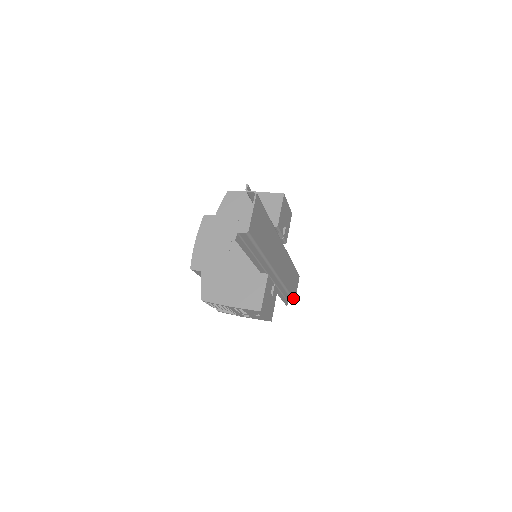
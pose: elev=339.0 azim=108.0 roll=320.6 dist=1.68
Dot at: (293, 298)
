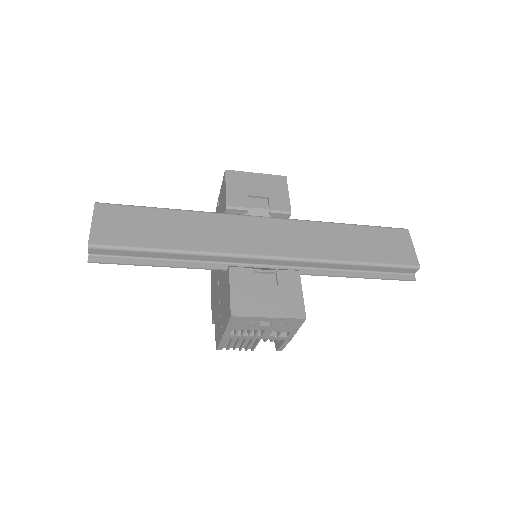
Dot at: (402, 264)
